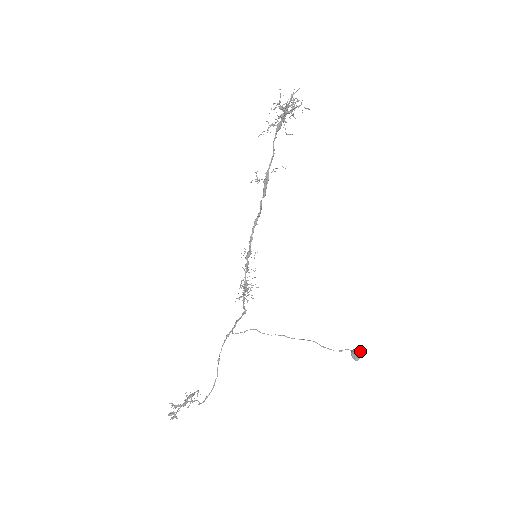
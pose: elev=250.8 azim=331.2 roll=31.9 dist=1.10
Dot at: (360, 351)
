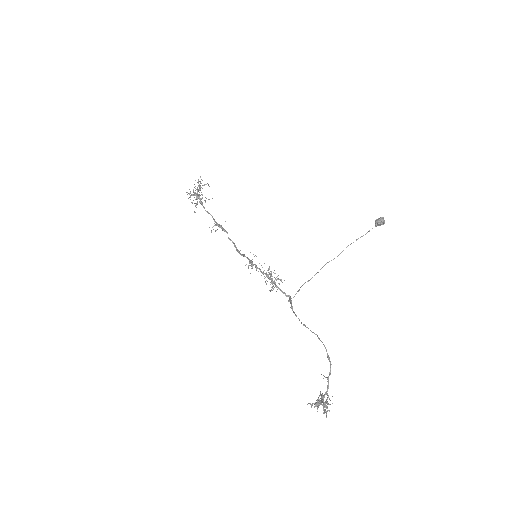
Dot at: (379, 218)
